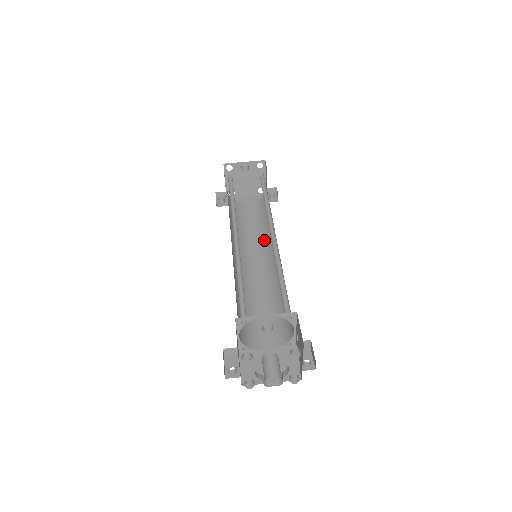
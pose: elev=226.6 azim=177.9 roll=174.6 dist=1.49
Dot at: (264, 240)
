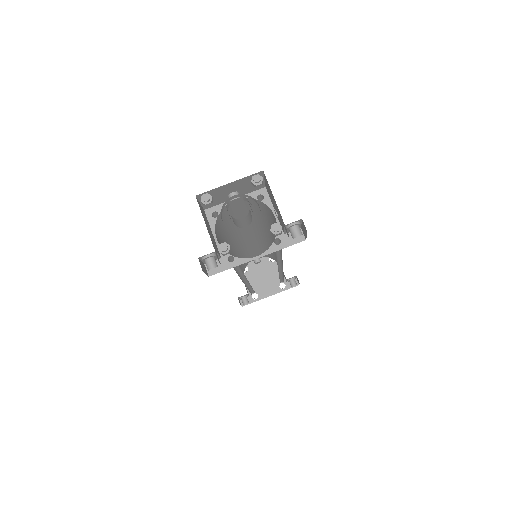
Dot at: occluded
